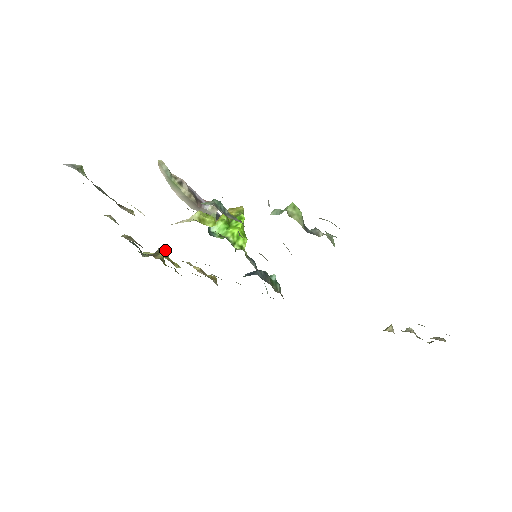
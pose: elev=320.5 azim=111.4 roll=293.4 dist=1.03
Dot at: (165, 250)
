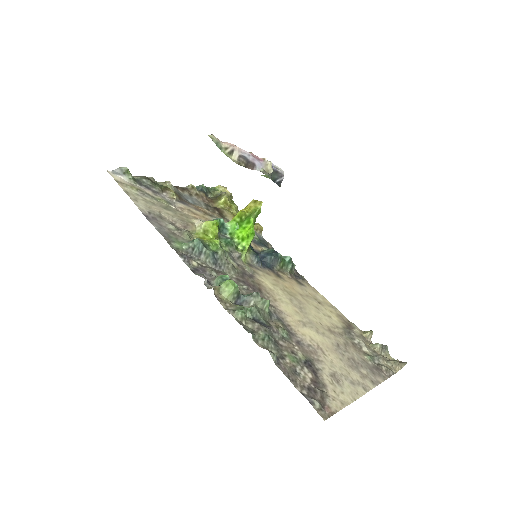
Dot at: (224, 197)
